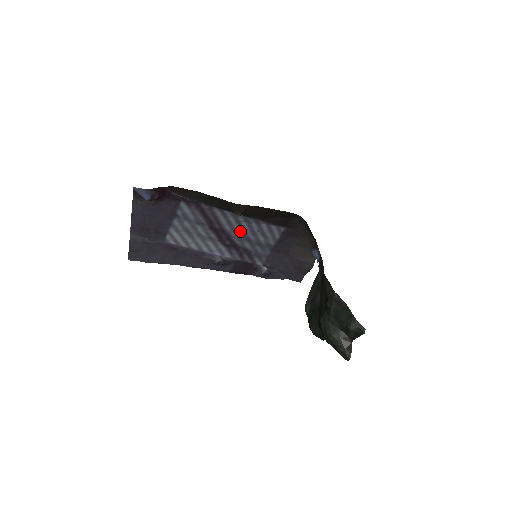
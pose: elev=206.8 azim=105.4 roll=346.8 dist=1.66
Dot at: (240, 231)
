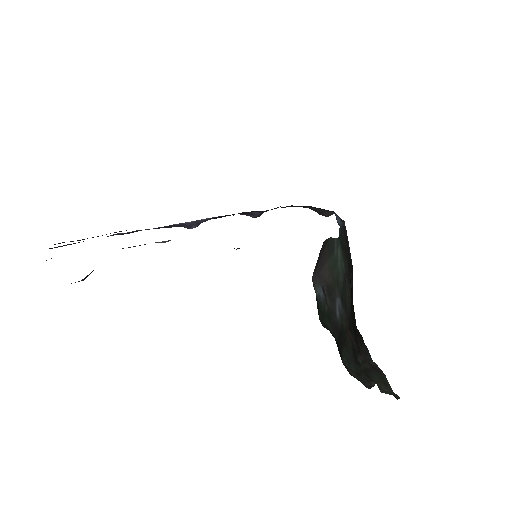
Dot at: occluded
